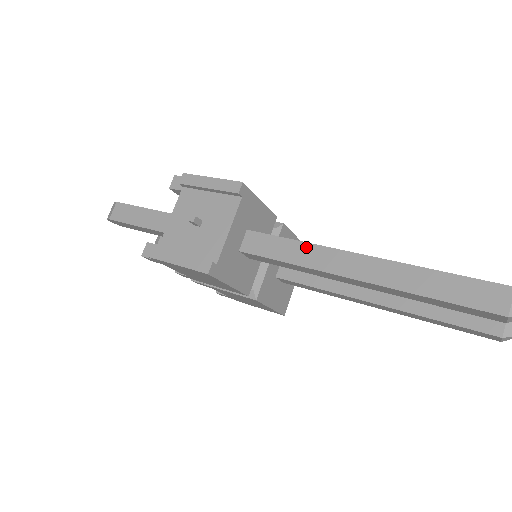
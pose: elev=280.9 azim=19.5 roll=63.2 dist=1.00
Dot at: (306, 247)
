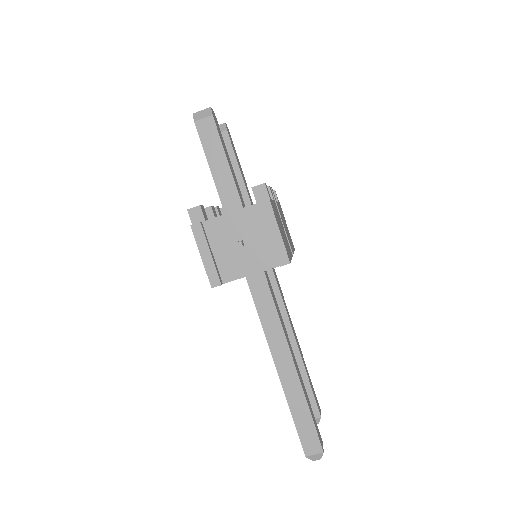
Dot at: (277, 323)
